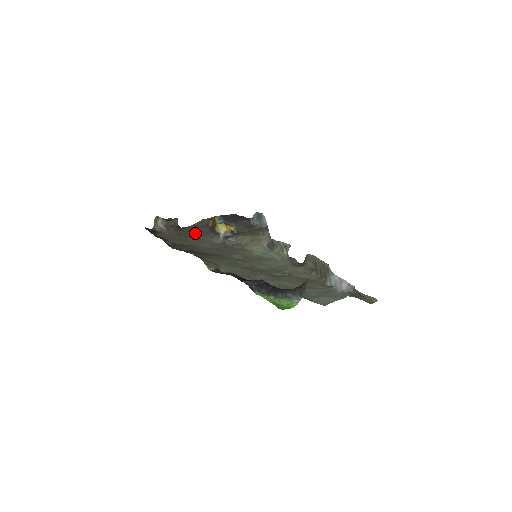
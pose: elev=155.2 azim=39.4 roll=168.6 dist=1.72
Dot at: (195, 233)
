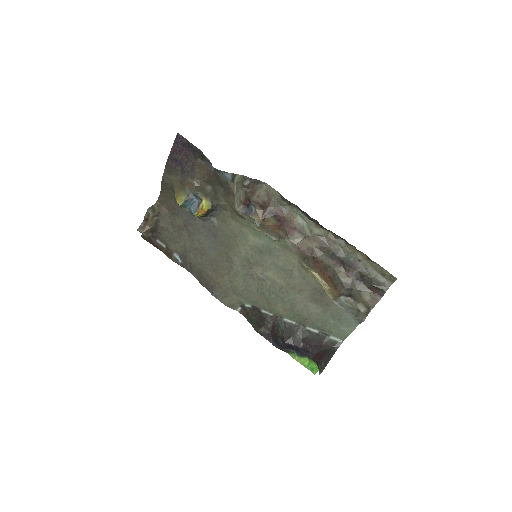
Dot at: (177, 212)
